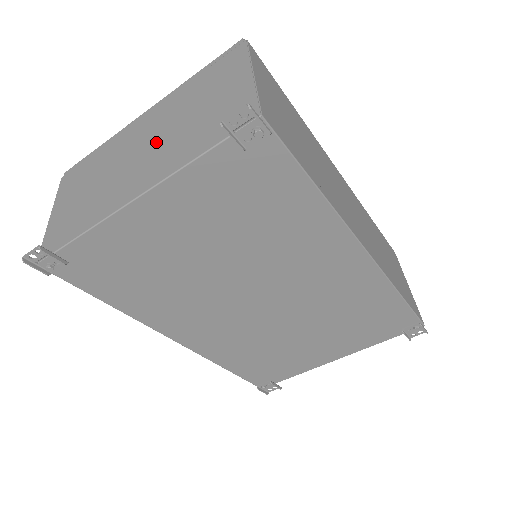
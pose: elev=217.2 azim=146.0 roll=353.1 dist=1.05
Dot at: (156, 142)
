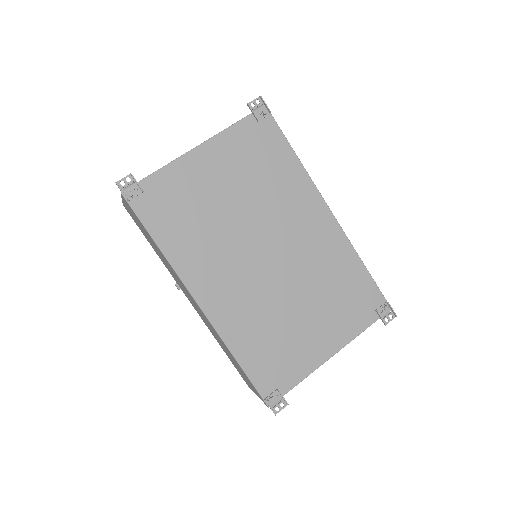
Dot at: occluded
